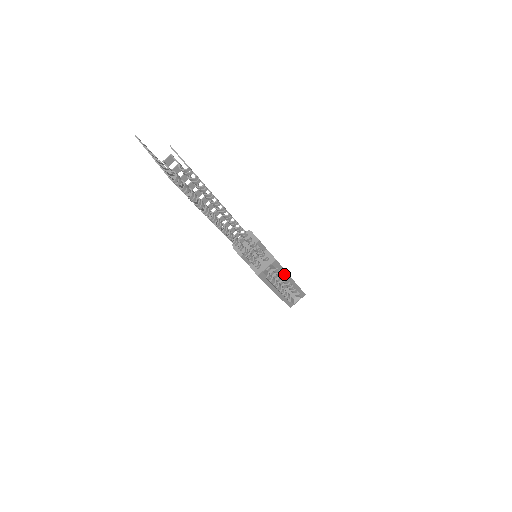
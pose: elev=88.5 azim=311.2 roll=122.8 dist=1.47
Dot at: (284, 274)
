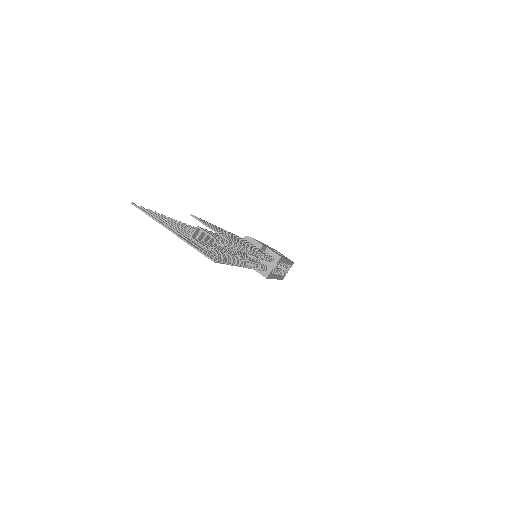
Dot at: (284, 261)
